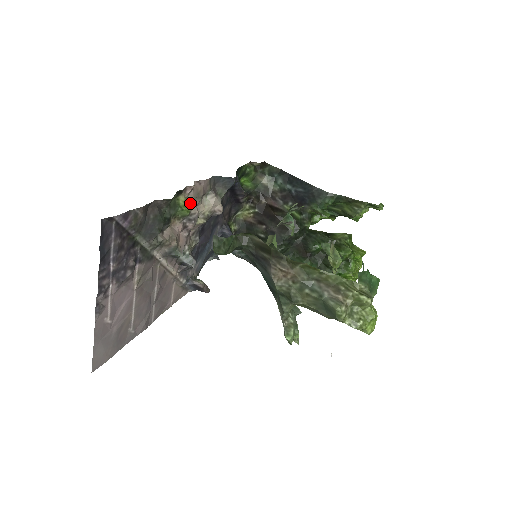
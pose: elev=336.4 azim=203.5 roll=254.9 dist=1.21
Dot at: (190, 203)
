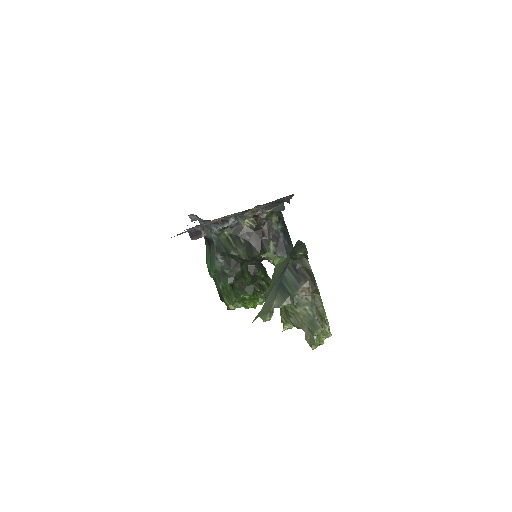
Dot at: occluded
